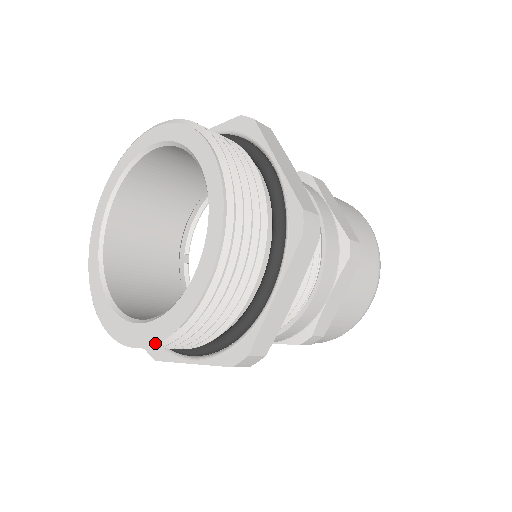
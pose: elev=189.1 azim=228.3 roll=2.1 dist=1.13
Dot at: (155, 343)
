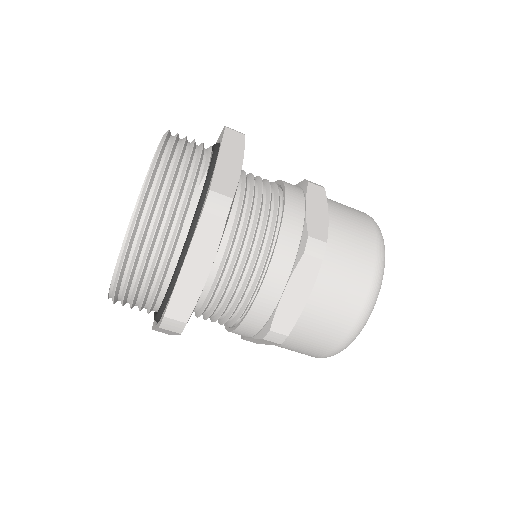
Dot at: occluded
